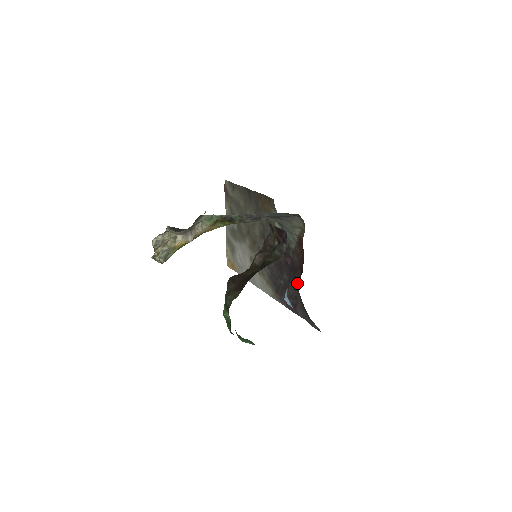
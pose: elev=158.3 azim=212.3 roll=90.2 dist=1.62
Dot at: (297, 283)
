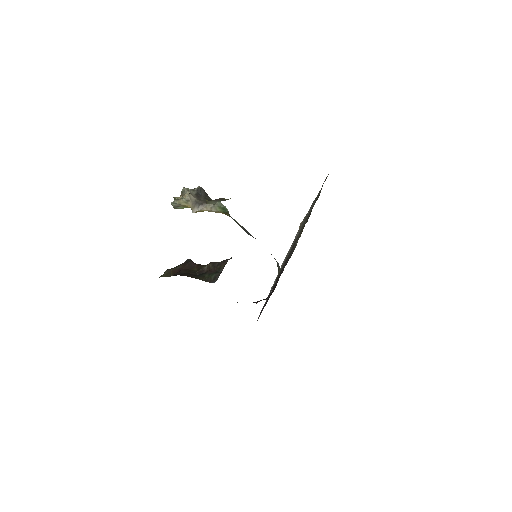
Dot at: (257, 302)
